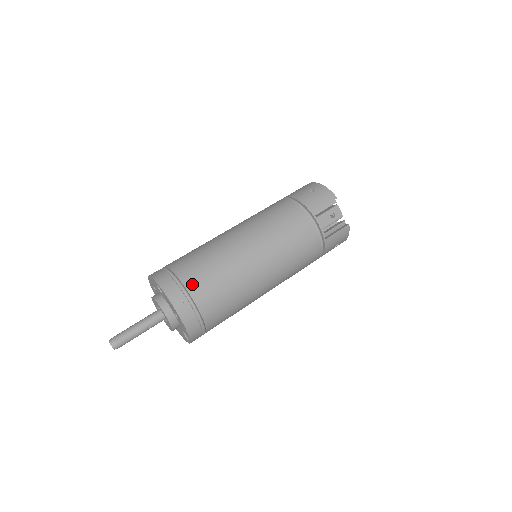
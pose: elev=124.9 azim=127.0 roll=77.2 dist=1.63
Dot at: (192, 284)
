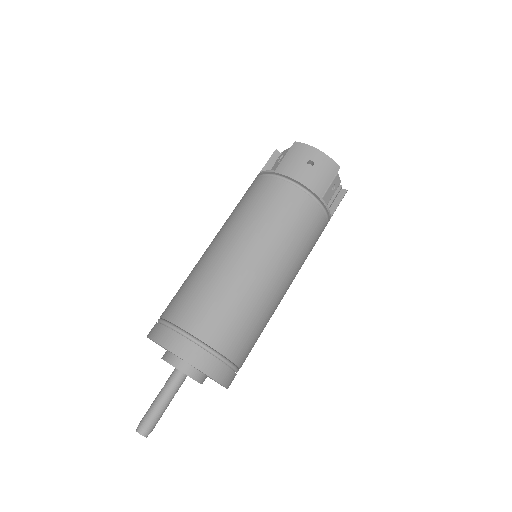
Dot at: (227, 346)
